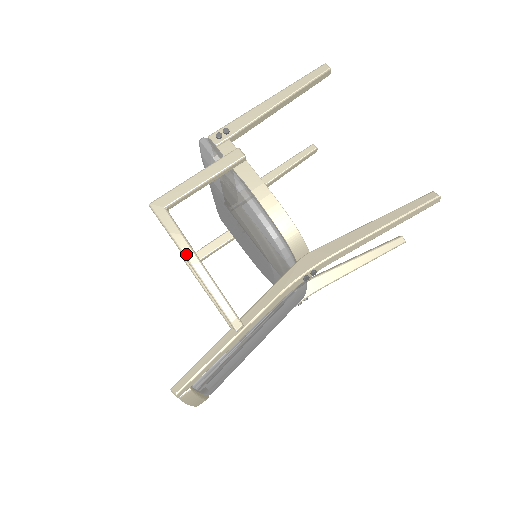
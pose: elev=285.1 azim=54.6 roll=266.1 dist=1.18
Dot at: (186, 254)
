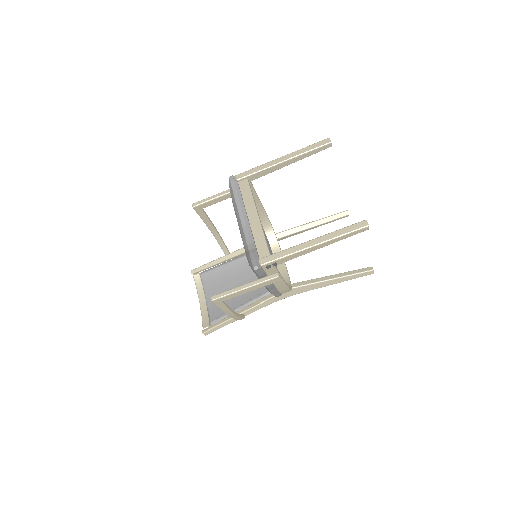
Dot at: (228, 314)
